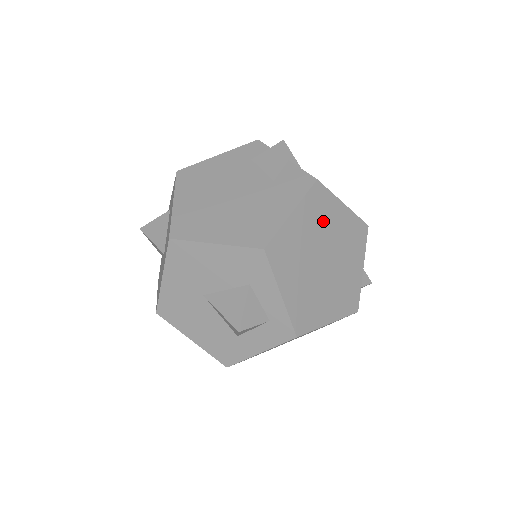
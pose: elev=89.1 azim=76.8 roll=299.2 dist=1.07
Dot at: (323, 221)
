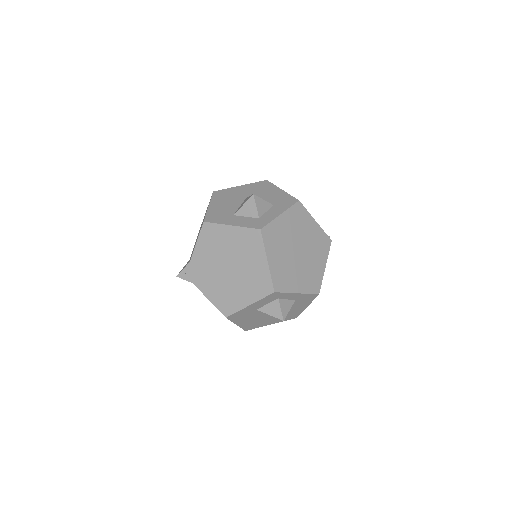
Dot at: (316, 248)
